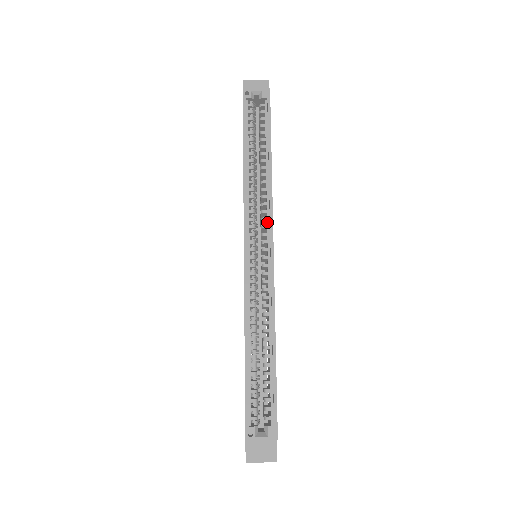
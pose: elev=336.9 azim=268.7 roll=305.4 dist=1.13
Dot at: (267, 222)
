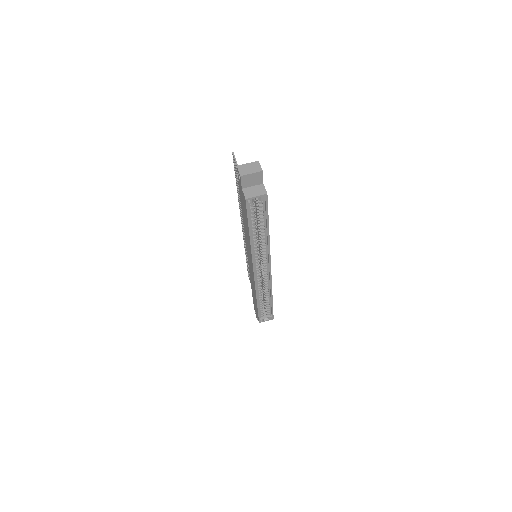
Dot at: (267, 258)
